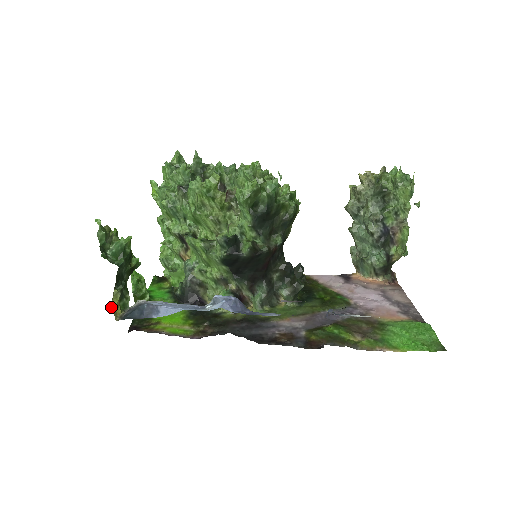
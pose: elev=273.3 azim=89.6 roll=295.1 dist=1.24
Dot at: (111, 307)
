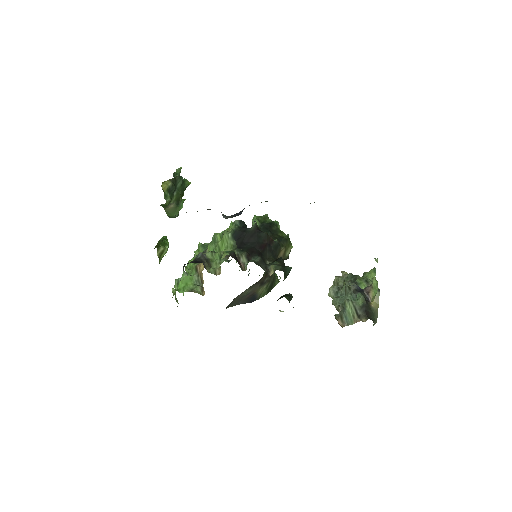
Dot at: (162, 183)
